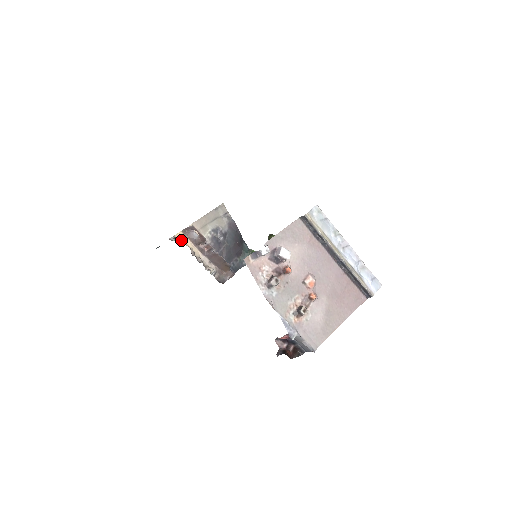
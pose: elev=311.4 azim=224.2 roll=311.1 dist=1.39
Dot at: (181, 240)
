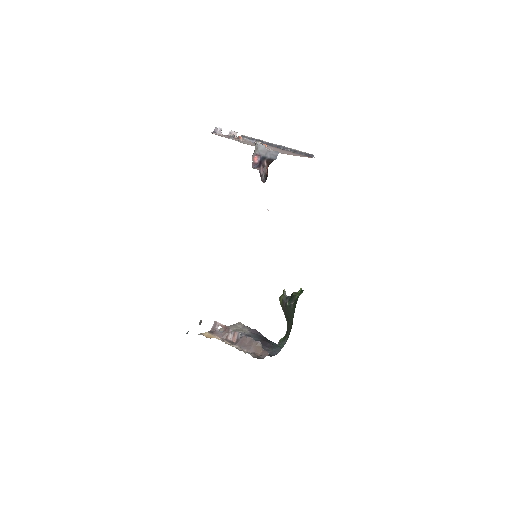
Dot at: (209, 337)
